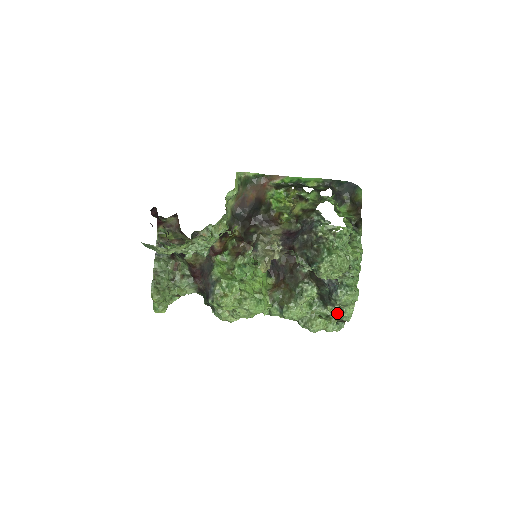
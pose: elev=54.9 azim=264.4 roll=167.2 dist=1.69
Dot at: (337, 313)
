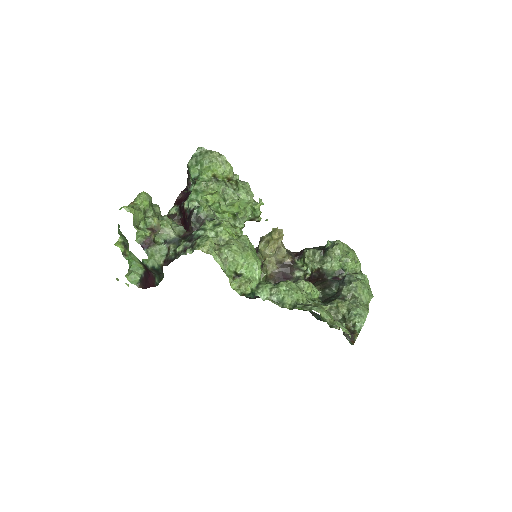
Dot at: (348, 308)
